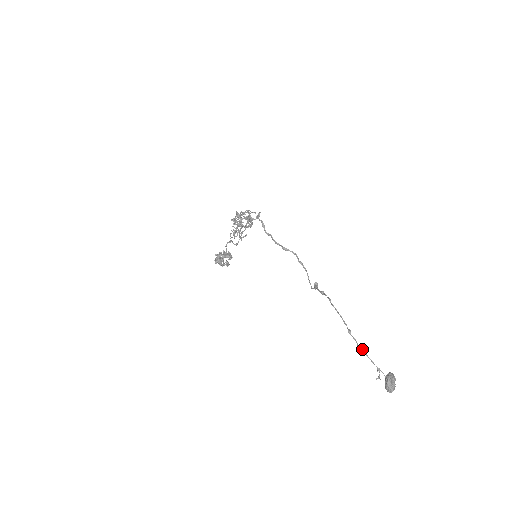
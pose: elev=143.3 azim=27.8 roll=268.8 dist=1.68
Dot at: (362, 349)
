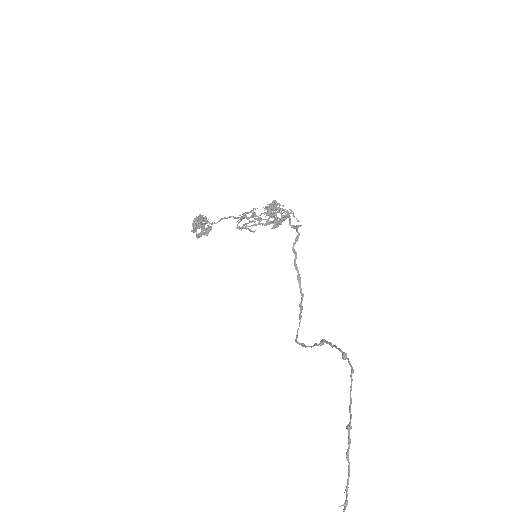
Dot at: occluded
